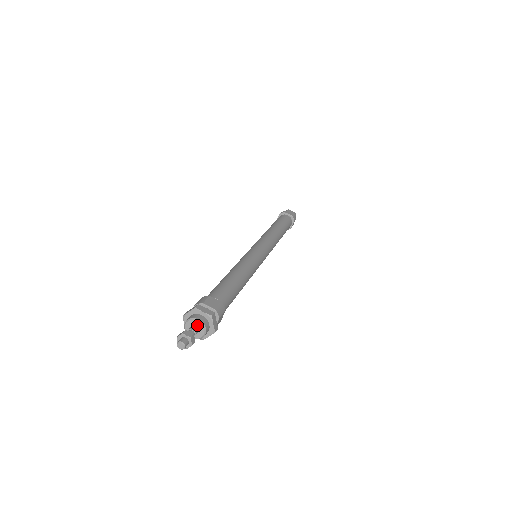
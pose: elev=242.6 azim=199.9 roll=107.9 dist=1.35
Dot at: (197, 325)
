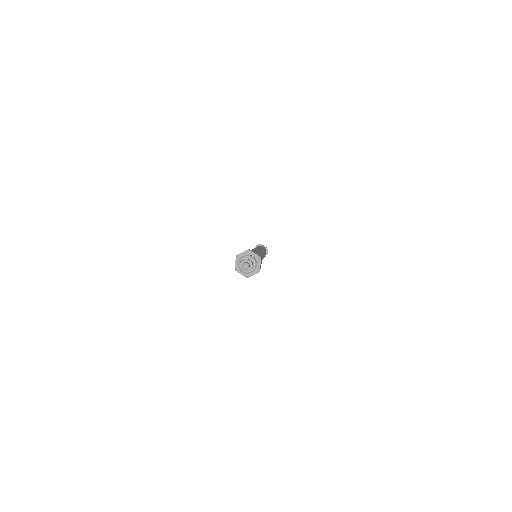
Dot at: occluded
